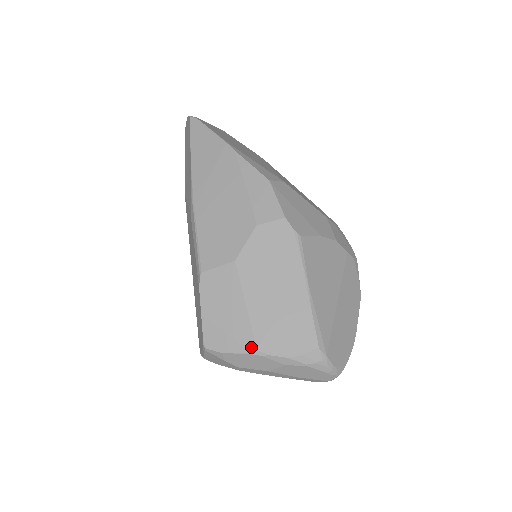
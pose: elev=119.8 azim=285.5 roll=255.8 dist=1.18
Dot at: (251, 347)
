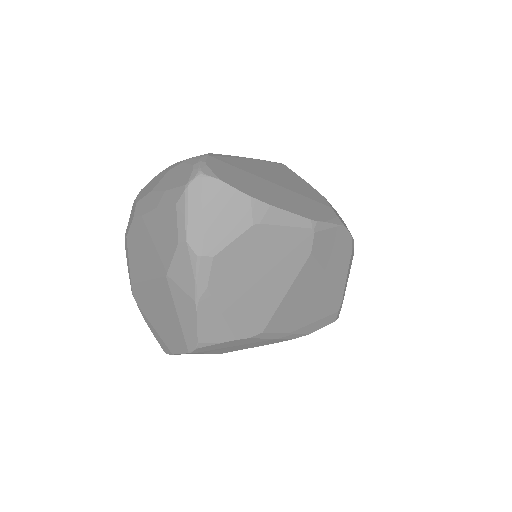
Dot at: occluded
